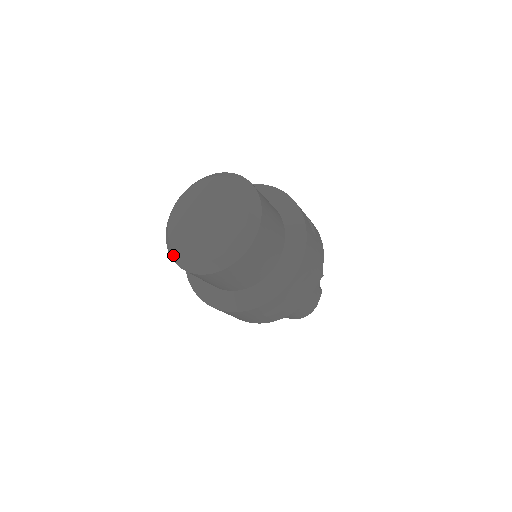
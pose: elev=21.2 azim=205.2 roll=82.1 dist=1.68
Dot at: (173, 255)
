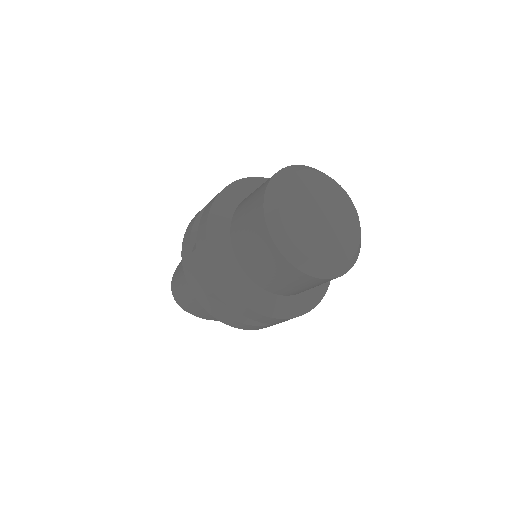
Dot at: (306, 266)
